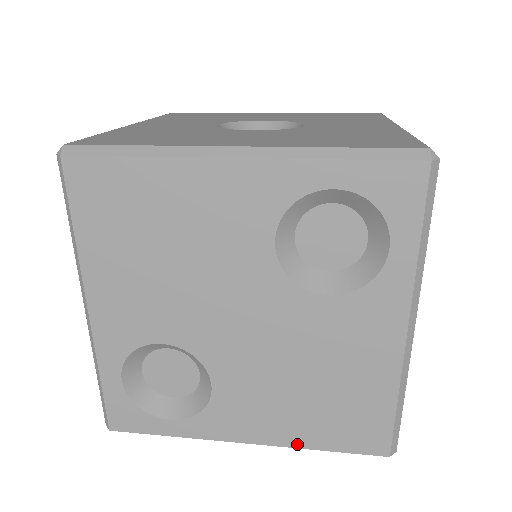
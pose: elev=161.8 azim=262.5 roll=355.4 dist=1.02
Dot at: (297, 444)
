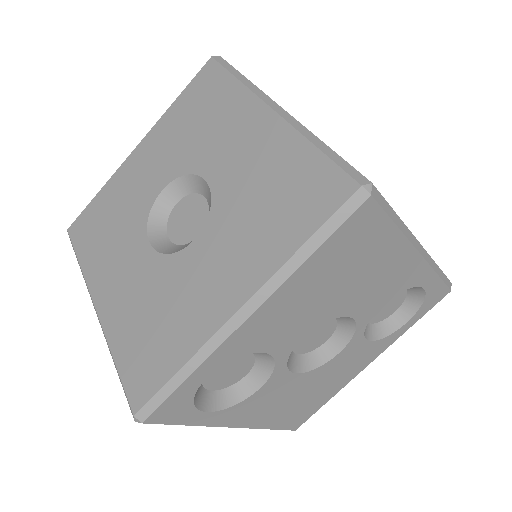
Dot at: occluded
